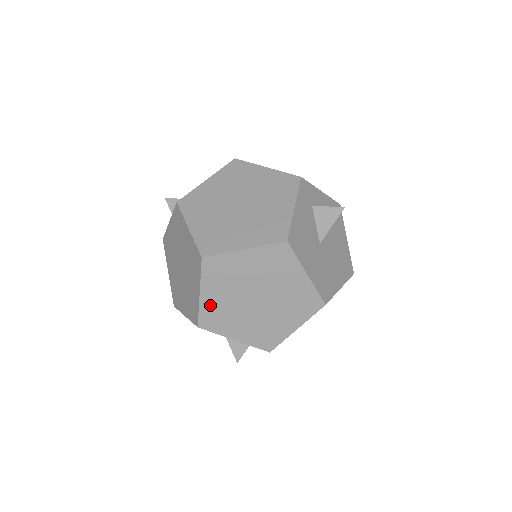
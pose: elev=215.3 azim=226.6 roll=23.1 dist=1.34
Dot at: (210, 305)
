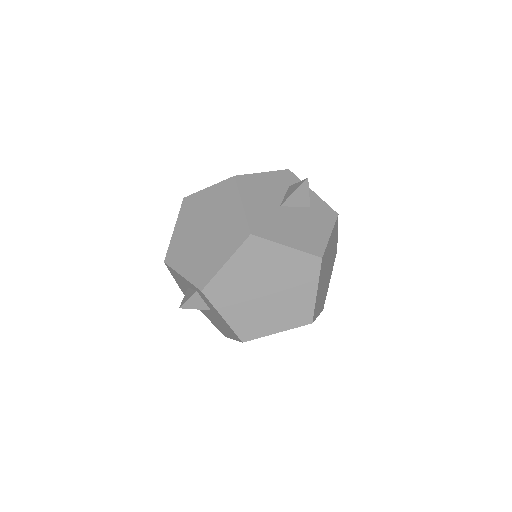
Dot at: (177, 240)
